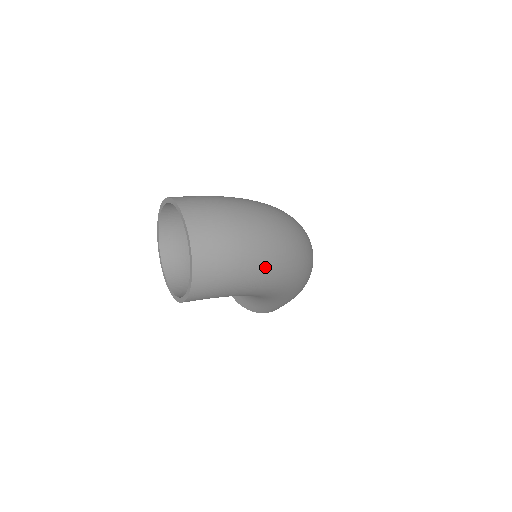
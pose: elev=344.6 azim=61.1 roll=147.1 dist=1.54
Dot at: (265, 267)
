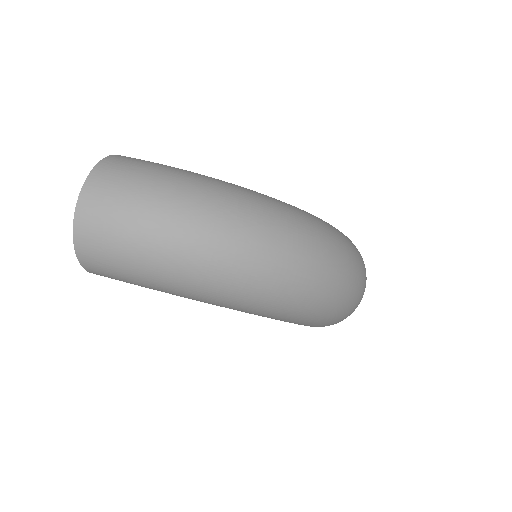
Dot at: (180, 276)
